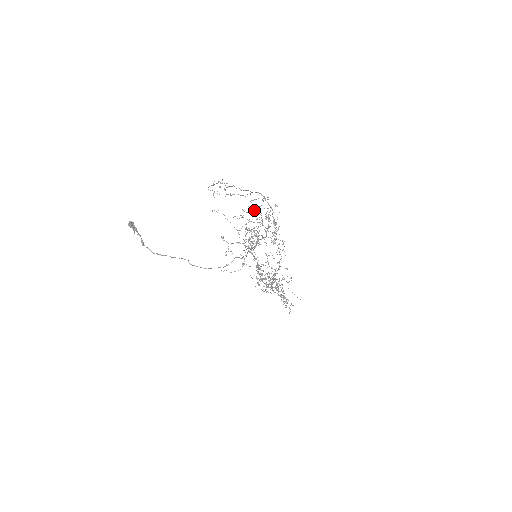
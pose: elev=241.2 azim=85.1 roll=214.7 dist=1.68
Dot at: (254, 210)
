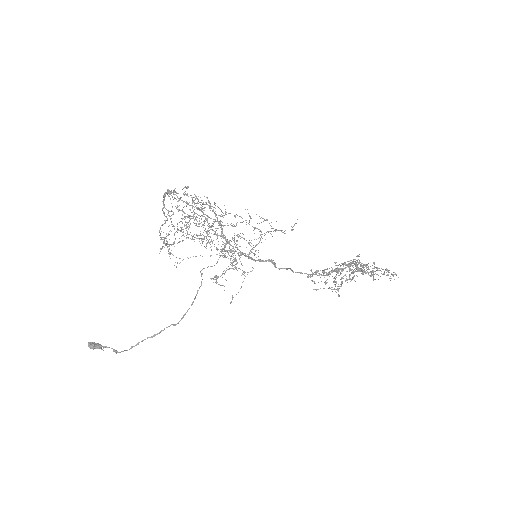
Dot at: occluded
